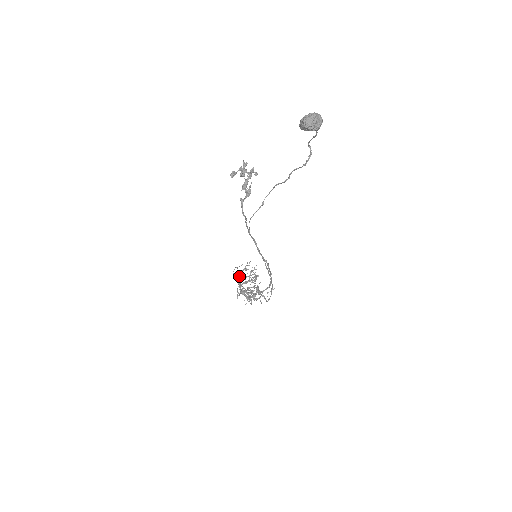
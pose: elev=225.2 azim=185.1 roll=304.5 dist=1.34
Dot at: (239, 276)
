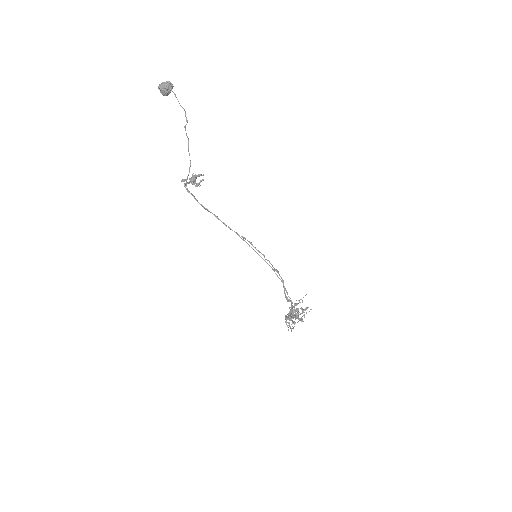
Dot at: occluded
